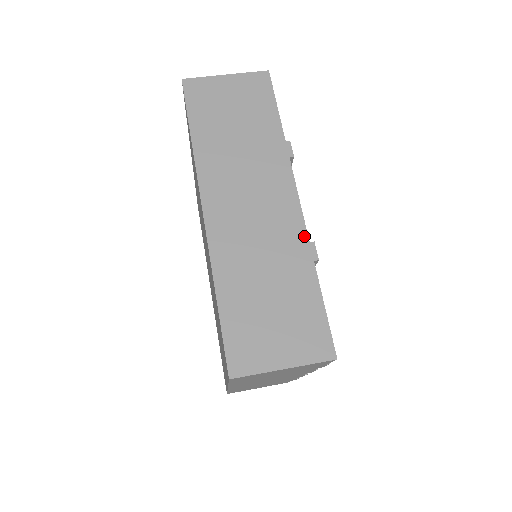
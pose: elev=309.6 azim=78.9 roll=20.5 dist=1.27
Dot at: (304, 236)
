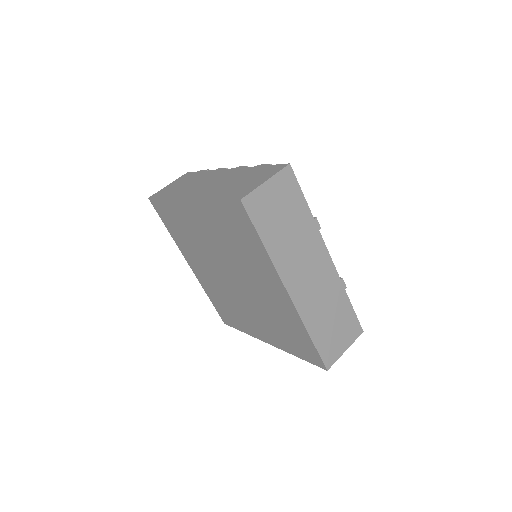
Dot at: (338, 278)
